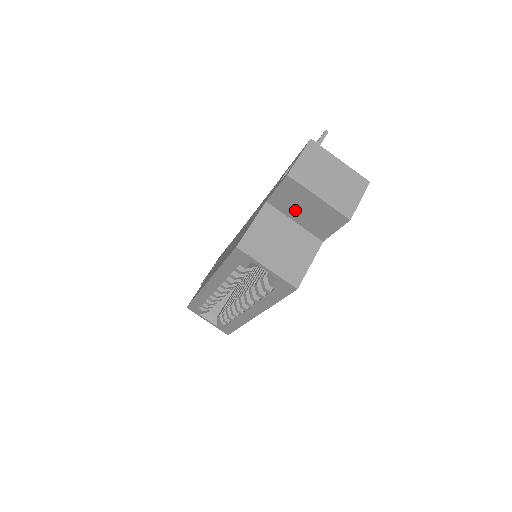
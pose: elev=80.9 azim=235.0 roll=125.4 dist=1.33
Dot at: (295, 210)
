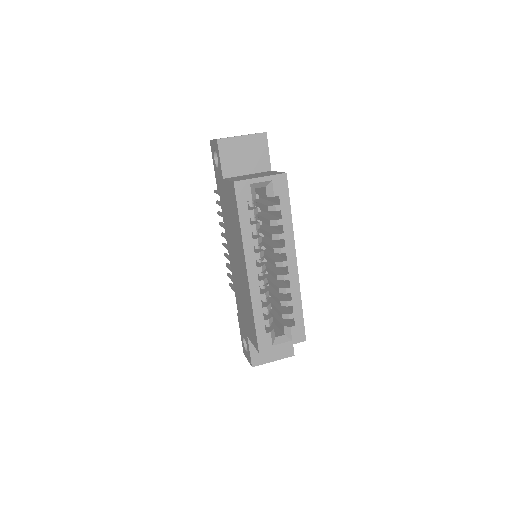
Dot at: (240, 164)
